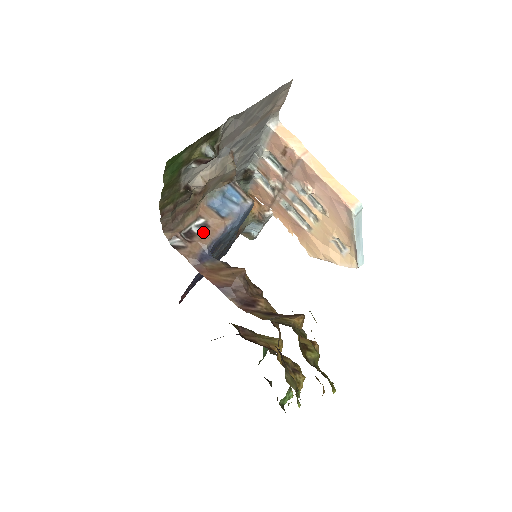
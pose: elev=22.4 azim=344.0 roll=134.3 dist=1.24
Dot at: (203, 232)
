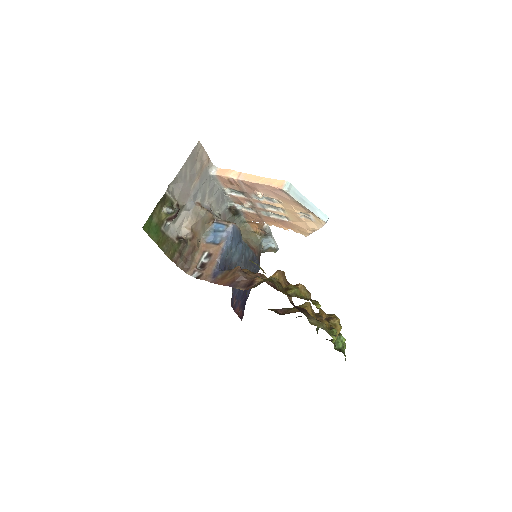
Dot at: (210, 260)
